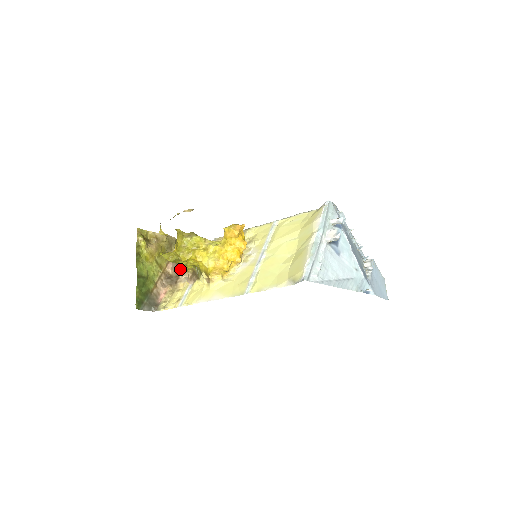
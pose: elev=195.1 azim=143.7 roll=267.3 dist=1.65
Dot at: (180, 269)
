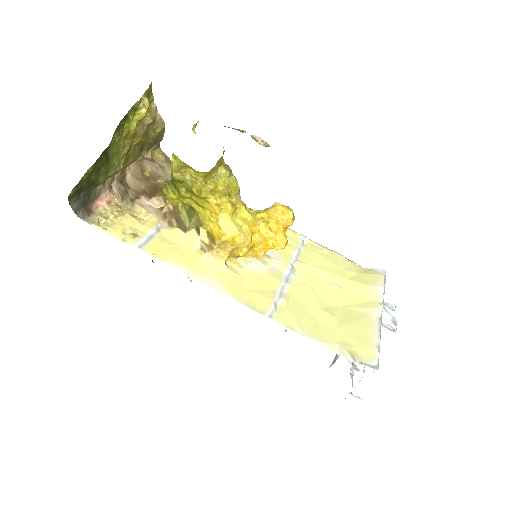
Dot at: (148, 186)
